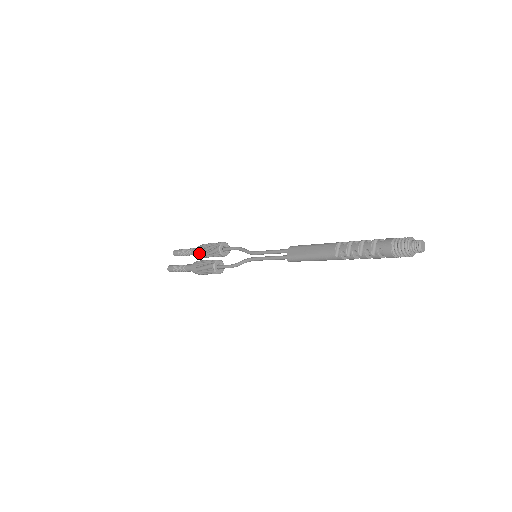
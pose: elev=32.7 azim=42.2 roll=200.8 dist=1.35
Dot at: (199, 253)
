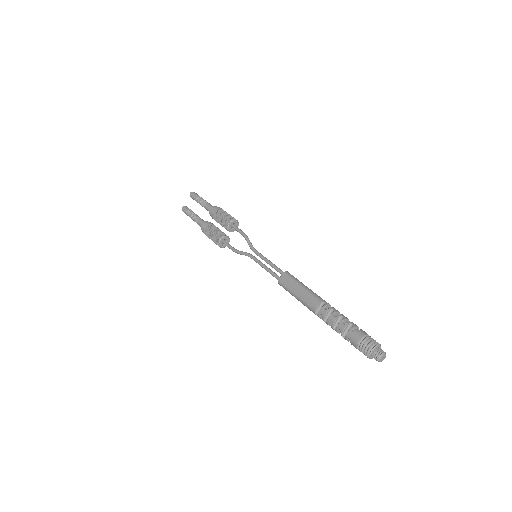
Dot at: (211, 216)
